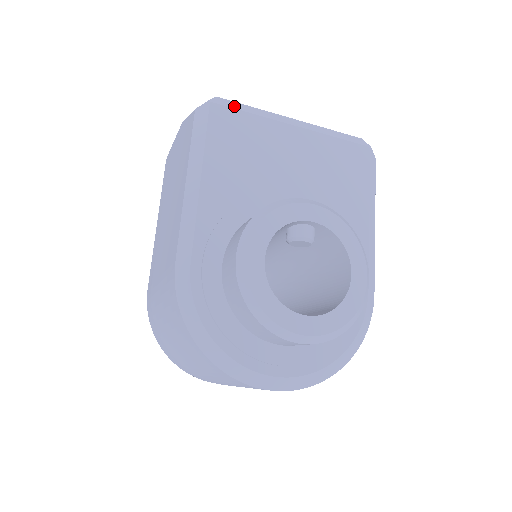
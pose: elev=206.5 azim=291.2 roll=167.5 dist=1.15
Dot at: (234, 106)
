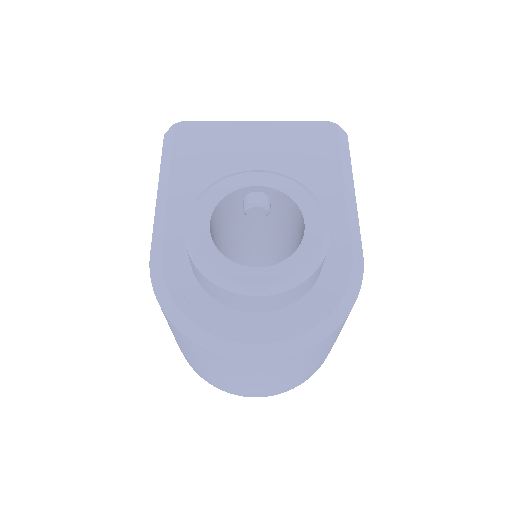
Dot at: (197, 123)
